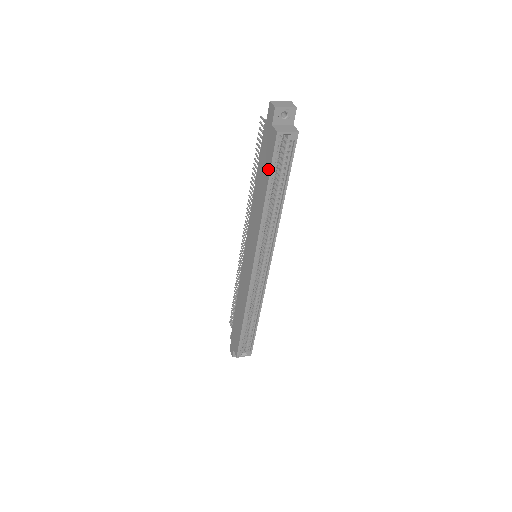
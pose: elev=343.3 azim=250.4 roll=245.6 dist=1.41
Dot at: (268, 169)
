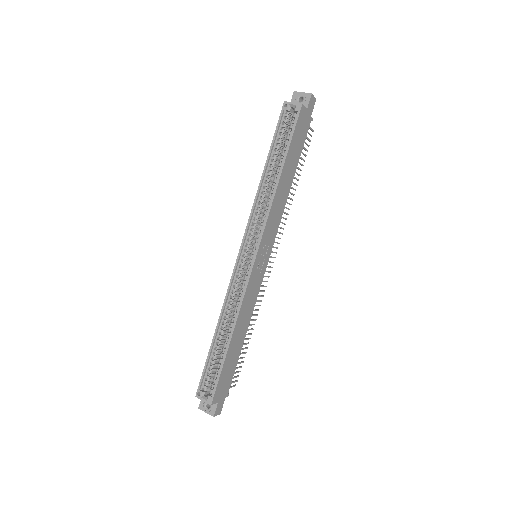
Dot at: (274, 140)
